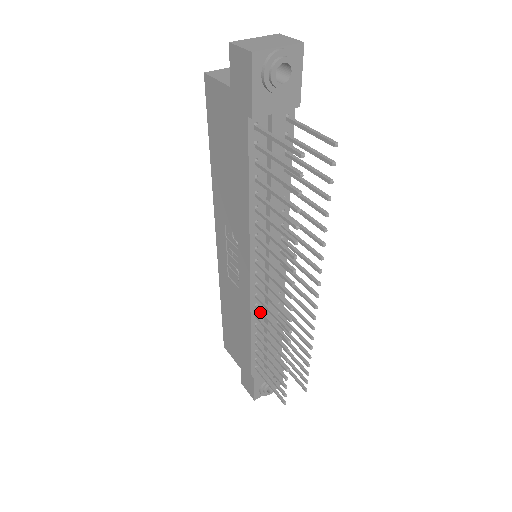
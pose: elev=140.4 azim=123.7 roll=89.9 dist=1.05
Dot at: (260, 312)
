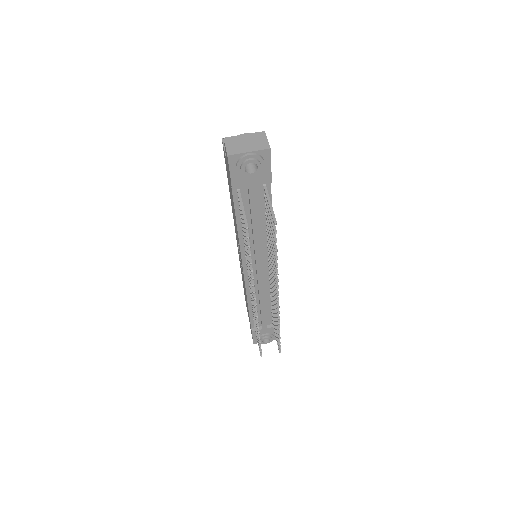
Dot at: occluded
